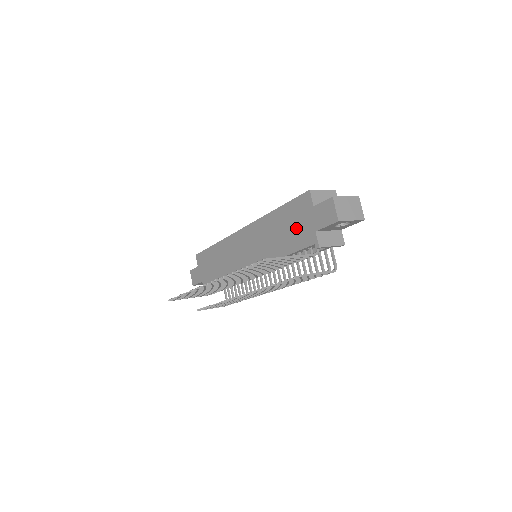
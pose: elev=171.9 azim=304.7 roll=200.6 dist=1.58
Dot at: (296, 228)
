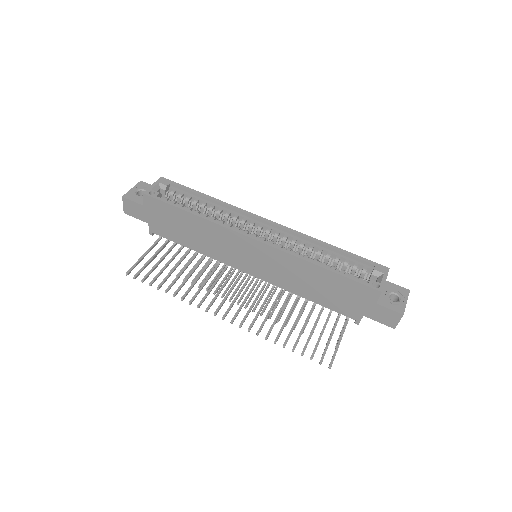
Dot at: (342, 298)
